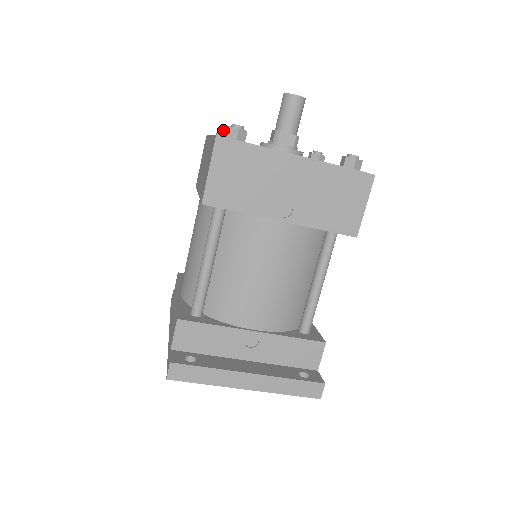
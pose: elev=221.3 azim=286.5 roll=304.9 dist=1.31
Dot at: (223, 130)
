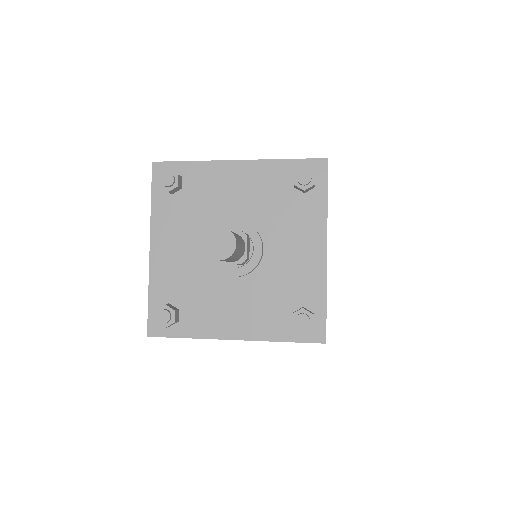
Dot at: occluded
